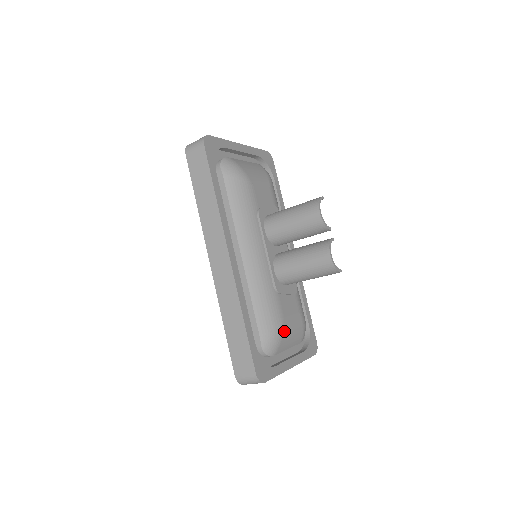
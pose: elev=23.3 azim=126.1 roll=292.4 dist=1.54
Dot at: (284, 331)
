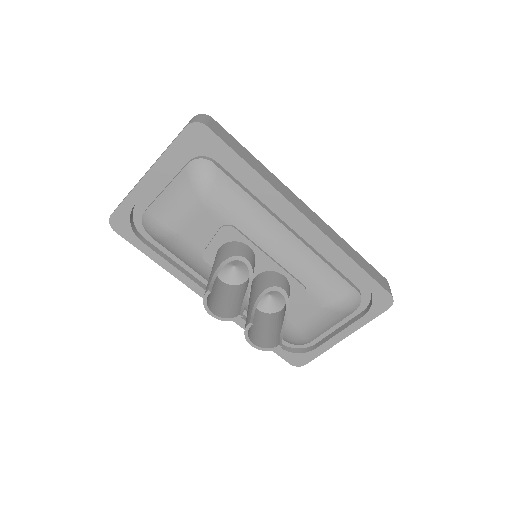
Dot at: (303, 333)
